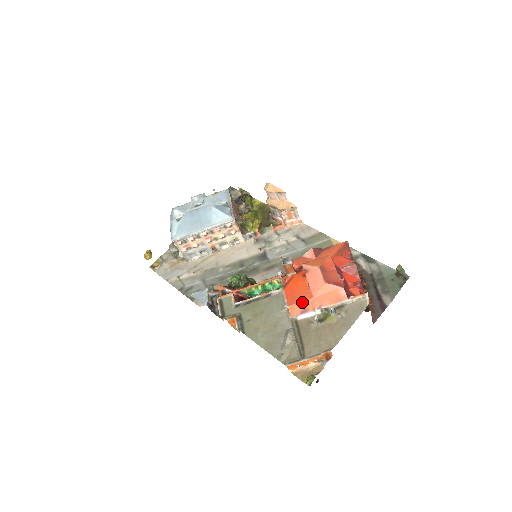
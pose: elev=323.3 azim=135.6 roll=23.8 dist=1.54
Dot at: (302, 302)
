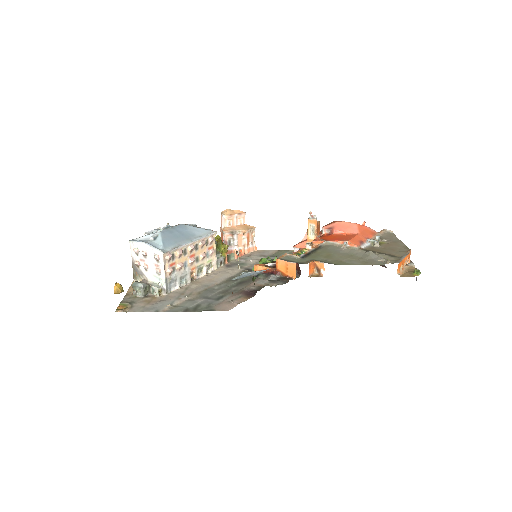
Dot at: (355, 237)
